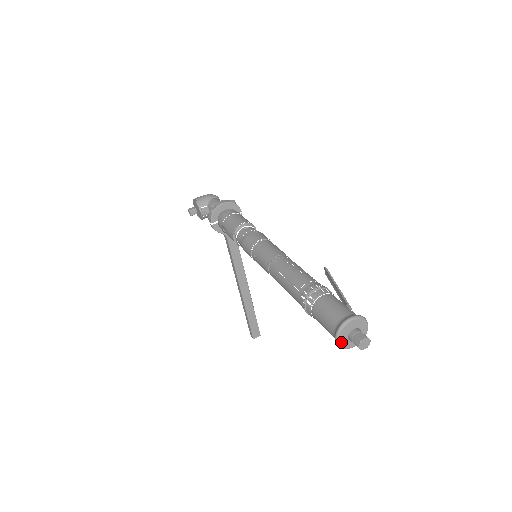
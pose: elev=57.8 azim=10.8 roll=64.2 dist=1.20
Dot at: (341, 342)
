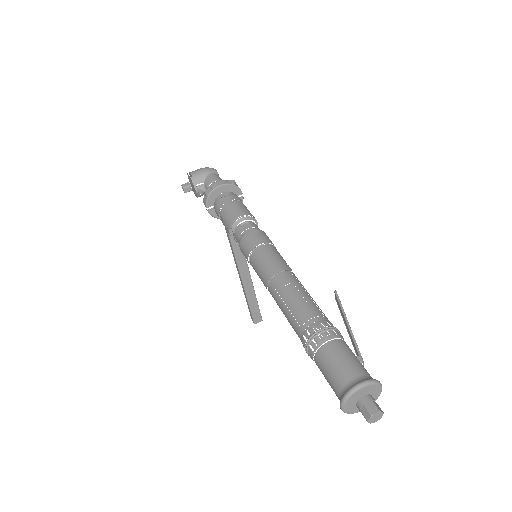
Dot at: (347, 409)
